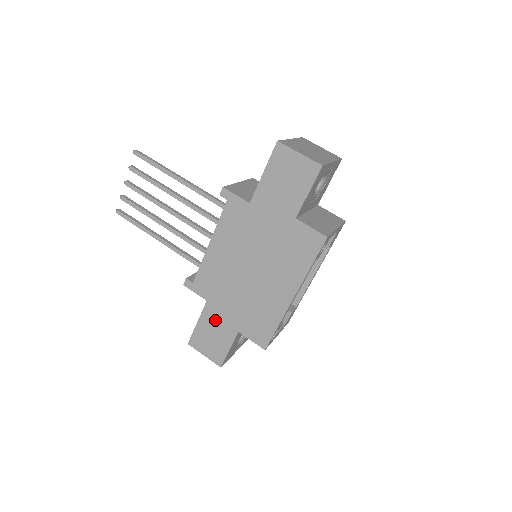
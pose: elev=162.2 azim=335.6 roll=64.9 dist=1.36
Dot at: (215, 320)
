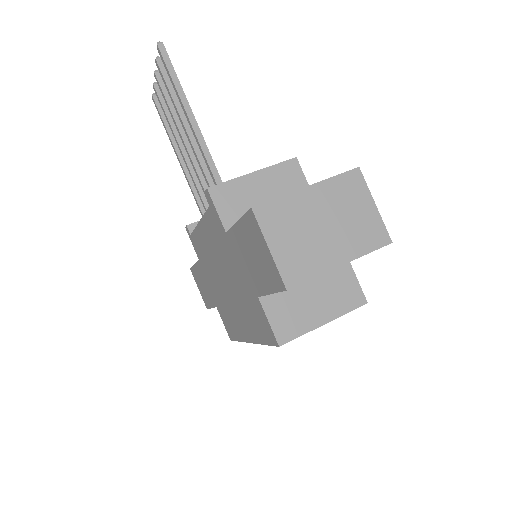
Dot at: (204, 279)
